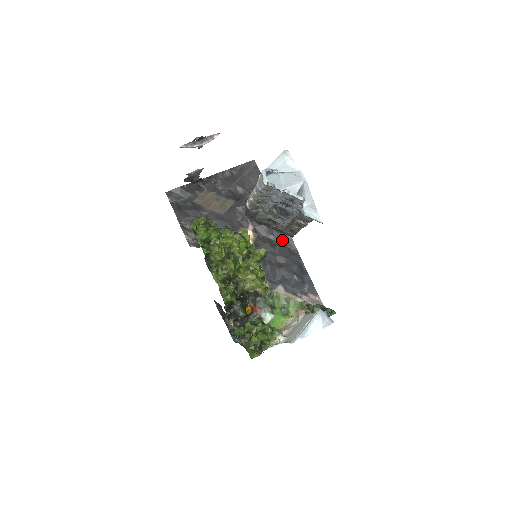
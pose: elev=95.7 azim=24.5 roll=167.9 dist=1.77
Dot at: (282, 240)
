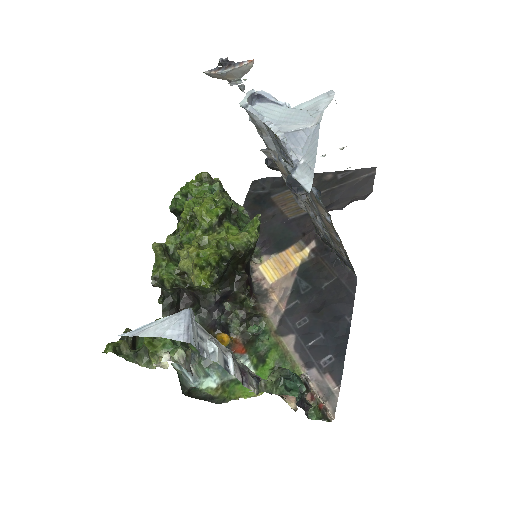
Dot at: (342, 276)
